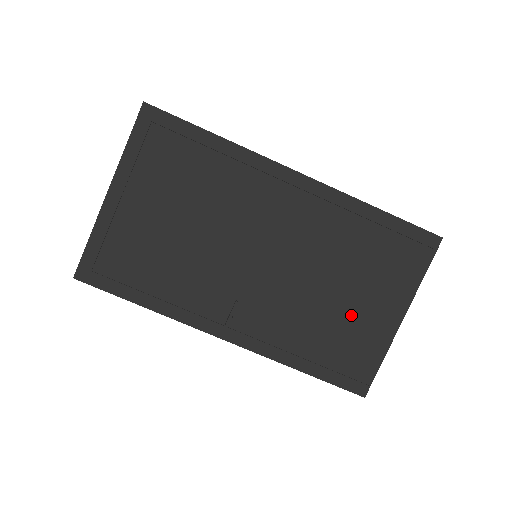
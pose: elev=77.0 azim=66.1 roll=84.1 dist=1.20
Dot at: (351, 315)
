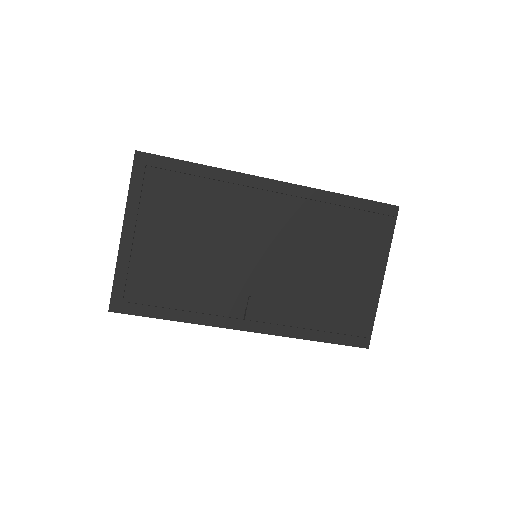
Dot at: (343, 285)
